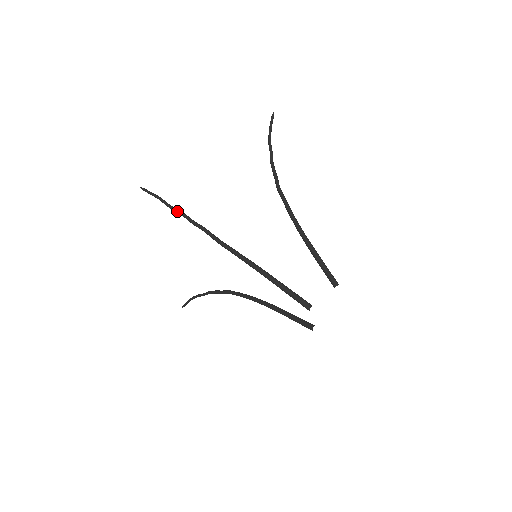
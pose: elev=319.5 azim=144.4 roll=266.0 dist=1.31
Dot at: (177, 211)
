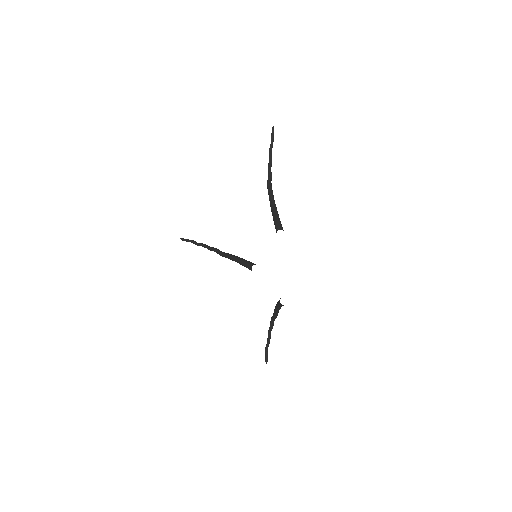
Dot at: (201, 245)
